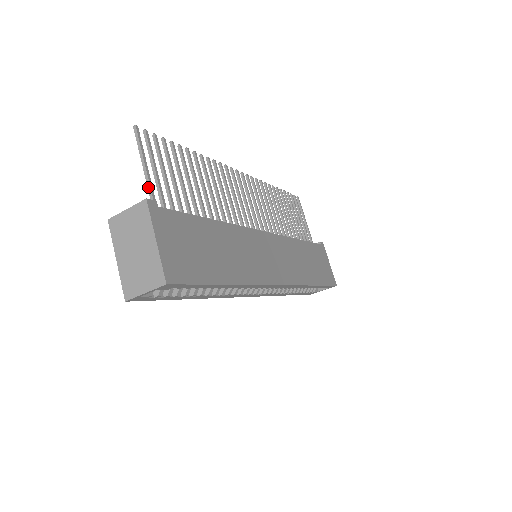
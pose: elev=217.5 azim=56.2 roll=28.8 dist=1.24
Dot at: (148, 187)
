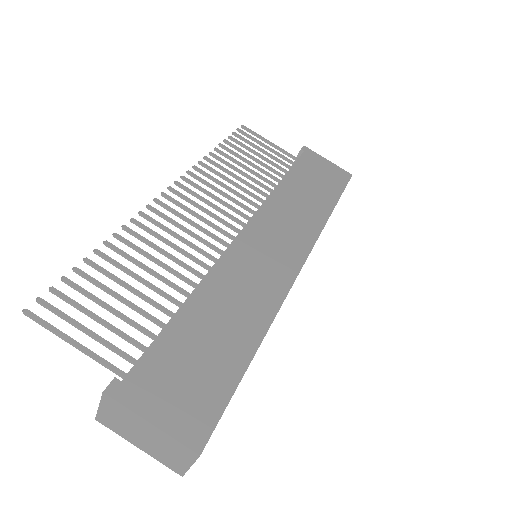
Dot at: occluded
